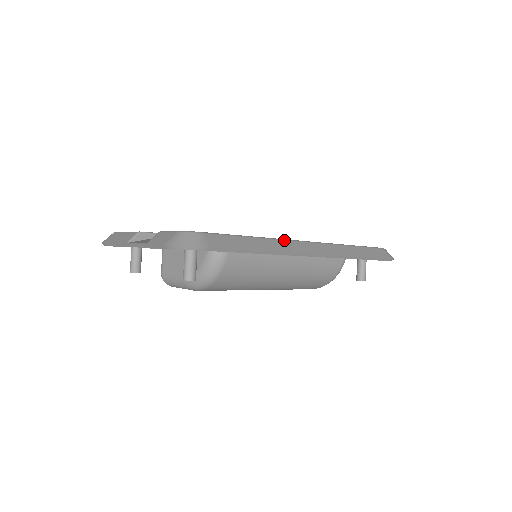
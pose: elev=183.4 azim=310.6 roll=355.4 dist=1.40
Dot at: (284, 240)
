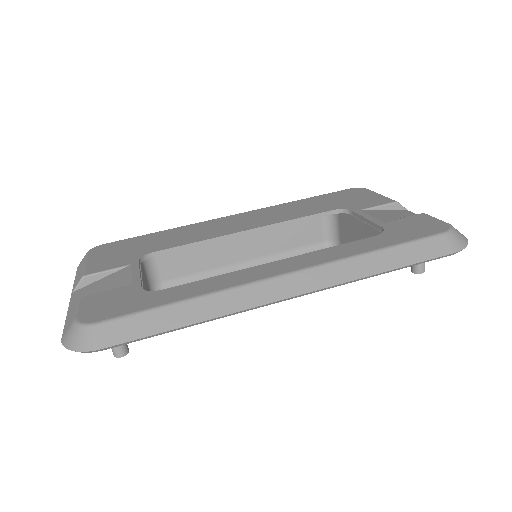
Dot at: (235, 289)
